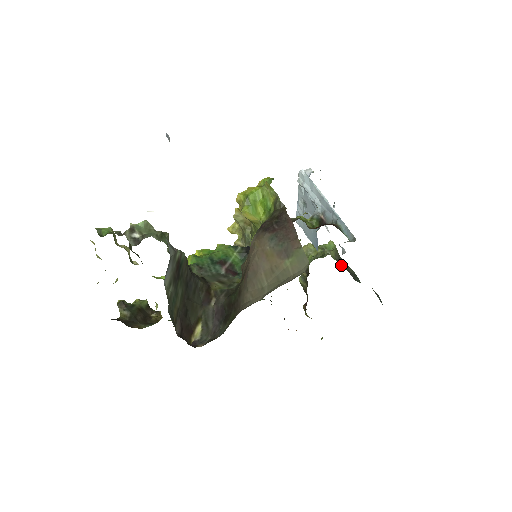
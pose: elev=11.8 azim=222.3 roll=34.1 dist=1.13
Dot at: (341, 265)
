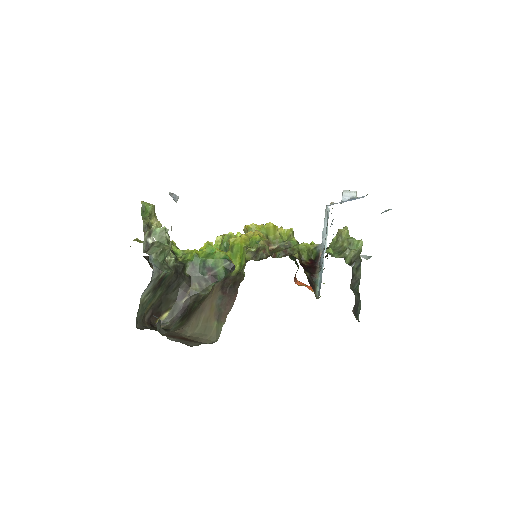
Dot at: (353, 267)
